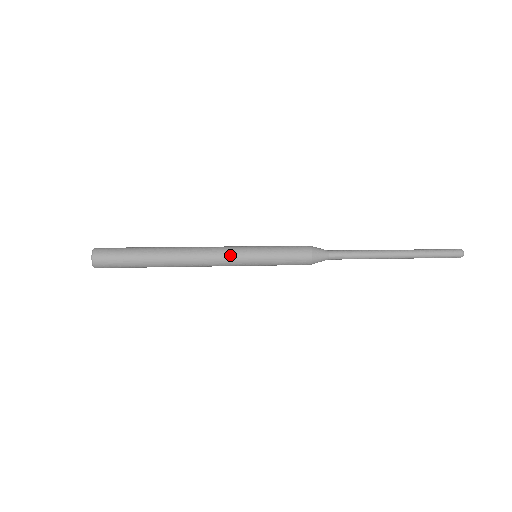
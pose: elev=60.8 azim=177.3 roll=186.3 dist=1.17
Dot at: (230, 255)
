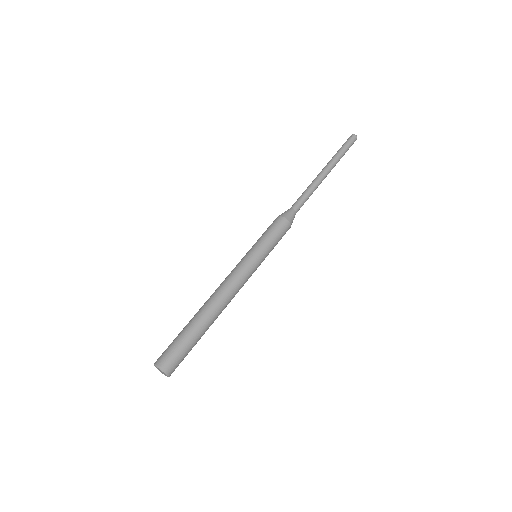
Dot at: (238, 267)
